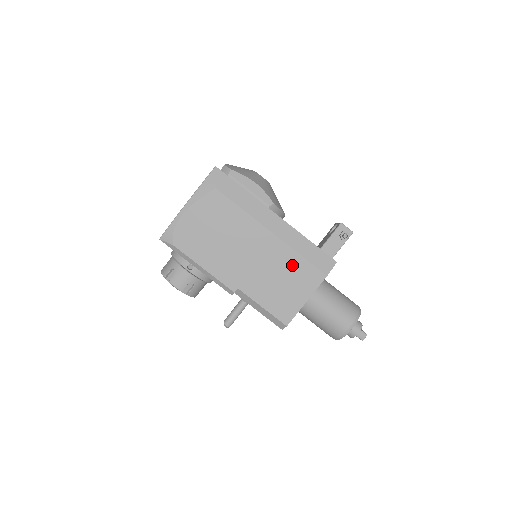
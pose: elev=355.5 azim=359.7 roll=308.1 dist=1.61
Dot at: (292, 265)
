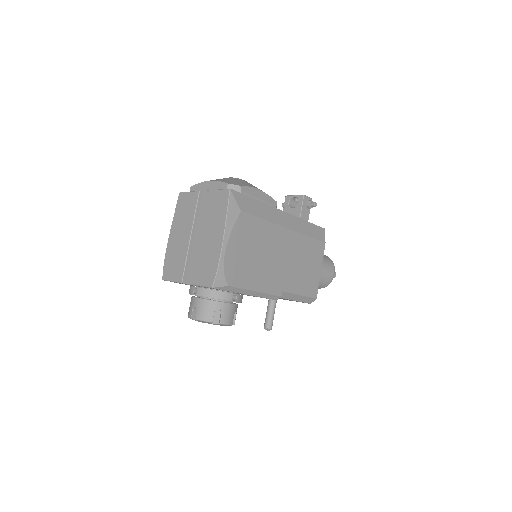
Dot at: (306, 248)
